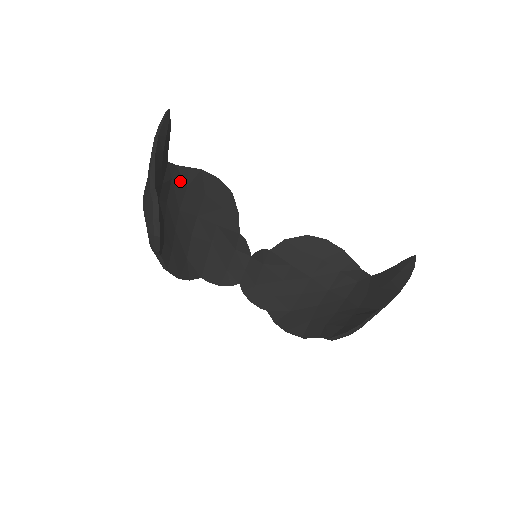
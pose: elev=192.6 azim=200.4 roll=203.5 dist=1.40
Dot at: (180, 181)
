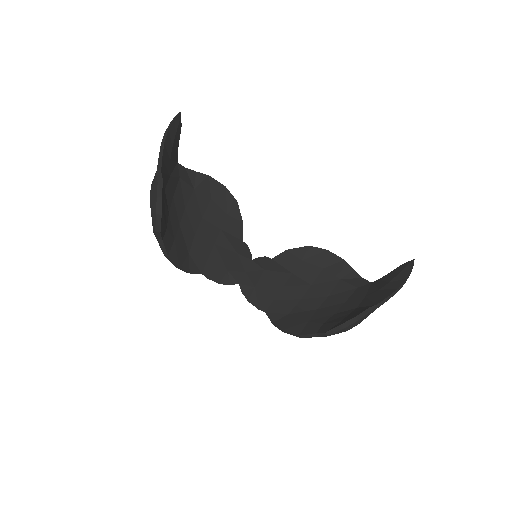
Dot at: (188, 182)
